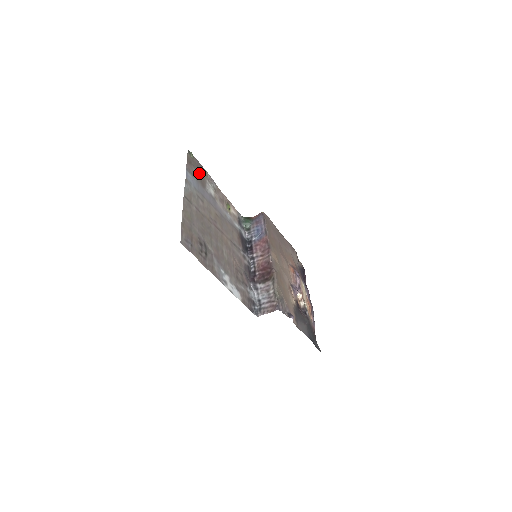
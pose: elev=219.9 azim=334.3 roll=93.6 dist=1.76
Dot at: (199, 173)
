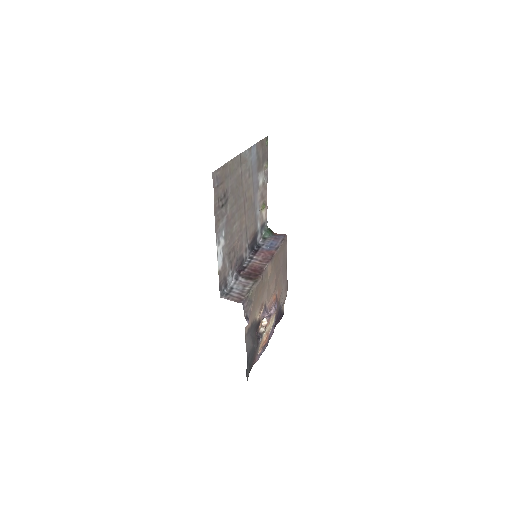
Dot at: (262, 159)
